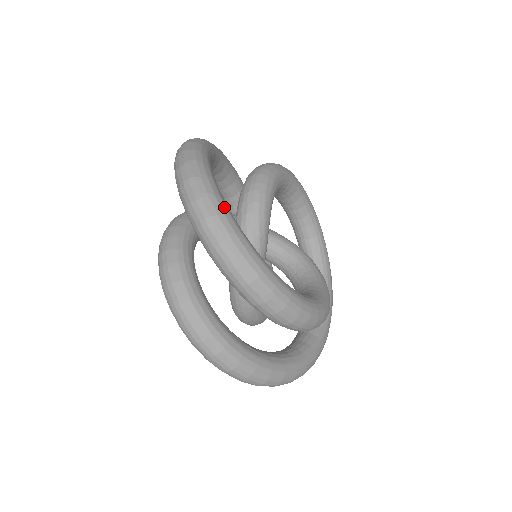
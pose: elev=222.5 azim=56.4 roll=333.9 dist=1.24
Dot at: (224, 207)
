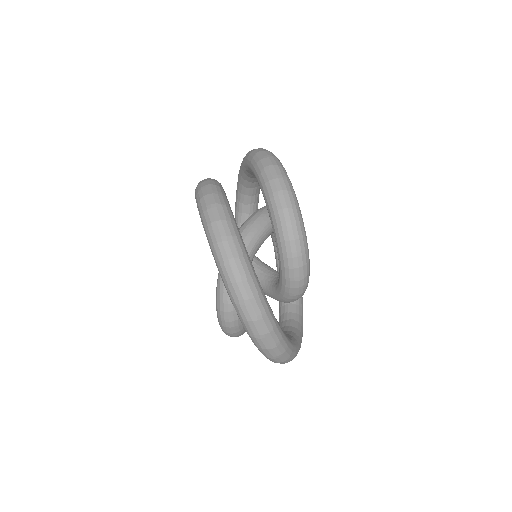
Dot at: occluded
